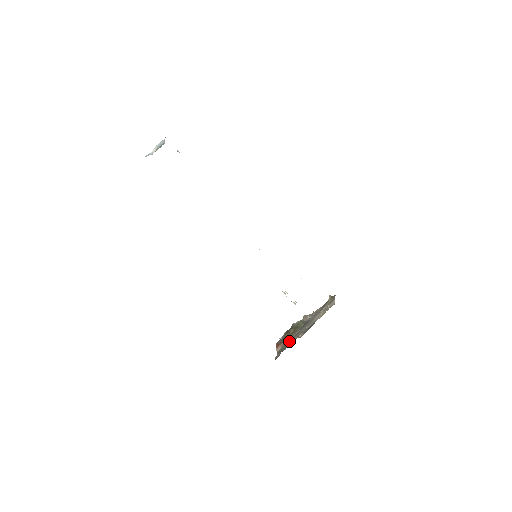
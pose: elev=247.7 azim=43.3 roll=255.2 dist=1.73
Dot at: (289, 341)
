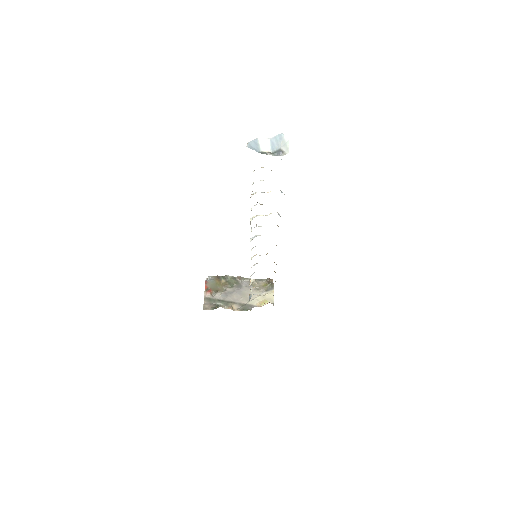
Dot at: (225, 308)
